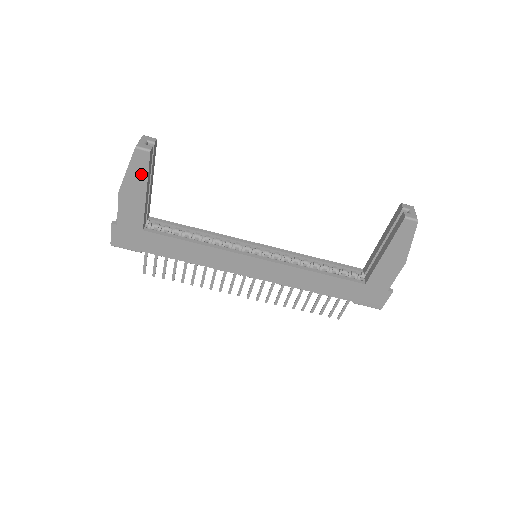
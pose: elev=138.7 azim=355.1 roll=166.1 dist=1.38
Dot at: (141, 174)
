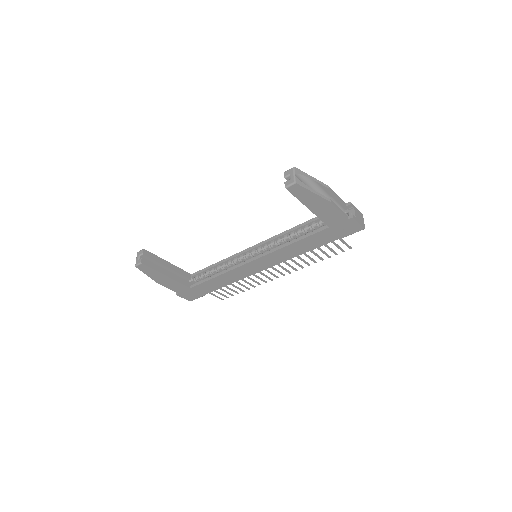
Dot at: (153, 272)
